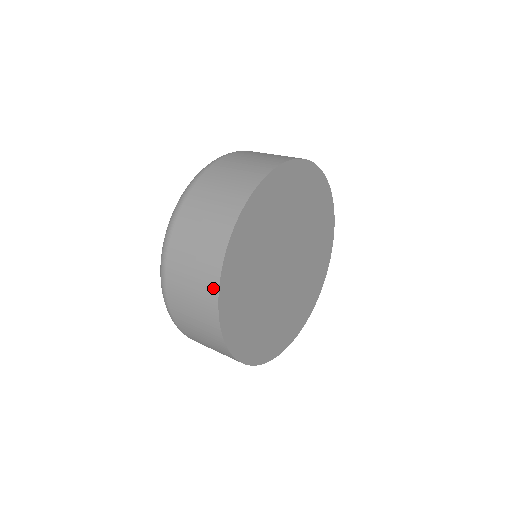
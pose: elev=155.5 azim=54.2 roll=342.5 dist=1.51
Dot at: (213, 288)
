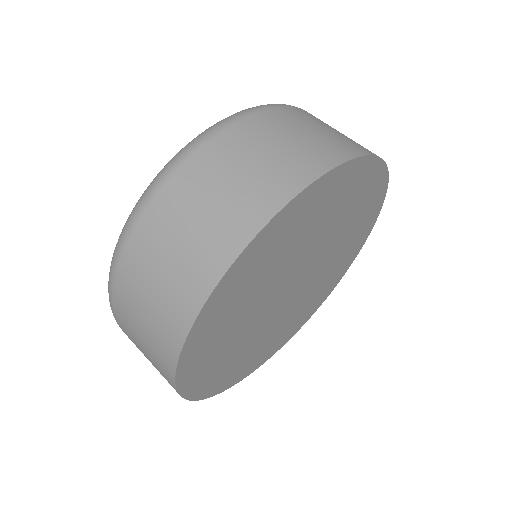
Dot at: occluded
